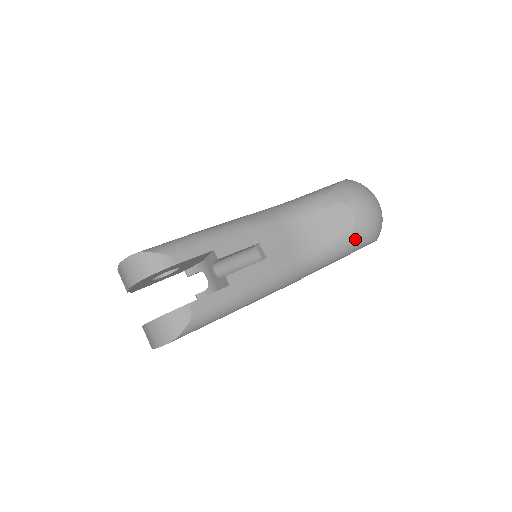
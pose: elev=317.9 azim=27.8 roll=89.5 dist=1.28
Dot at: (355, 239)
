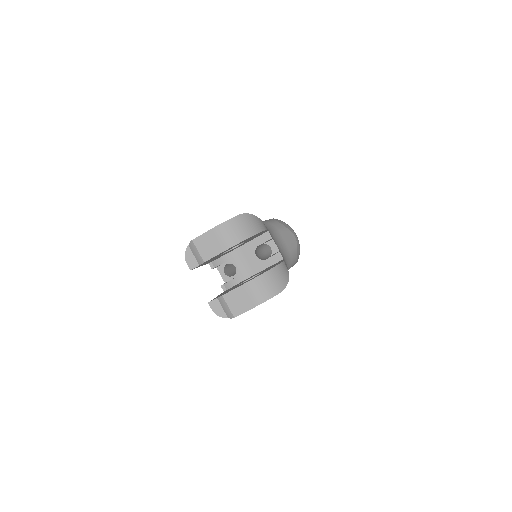
Dot at: (297, 255)
